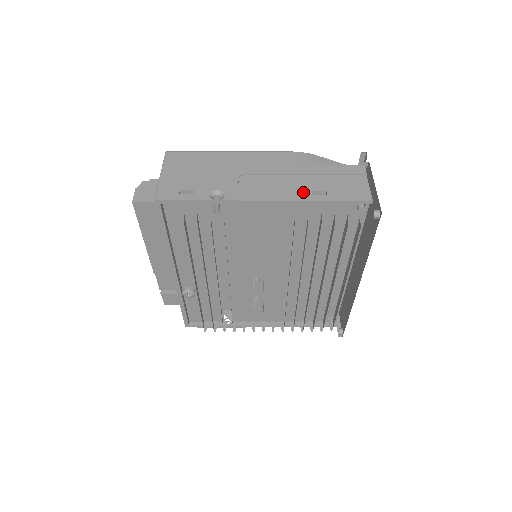
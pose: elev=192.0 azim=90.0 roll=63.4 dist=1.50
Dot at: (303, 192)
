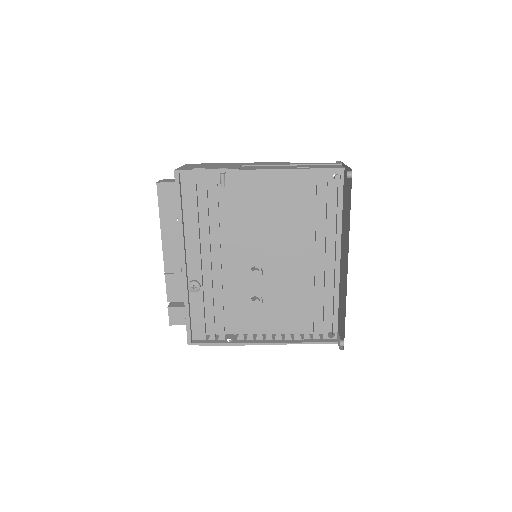
Dot at: (290, 167)
